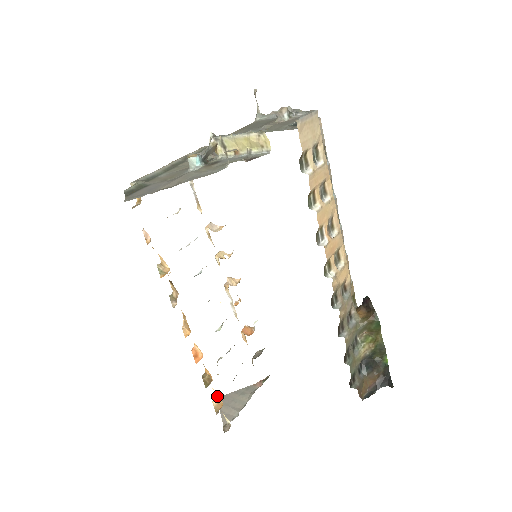
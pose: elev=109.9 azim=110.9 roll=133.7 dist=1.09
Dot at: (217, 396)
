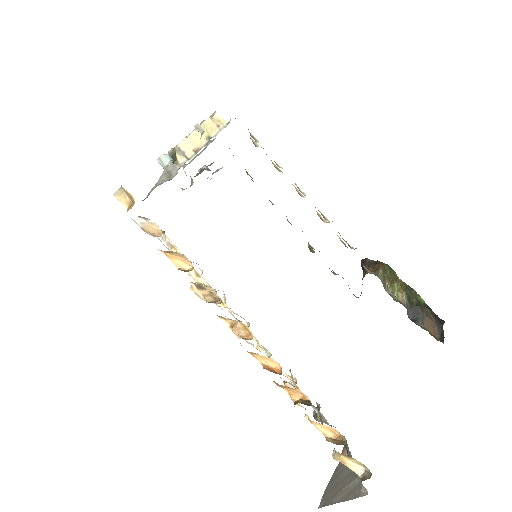
Dot at: (326, 433)
